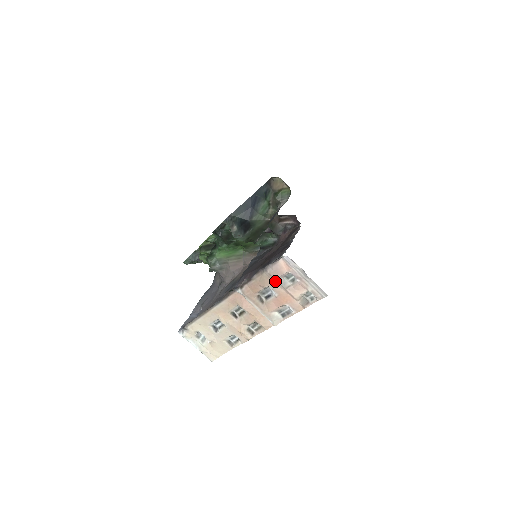
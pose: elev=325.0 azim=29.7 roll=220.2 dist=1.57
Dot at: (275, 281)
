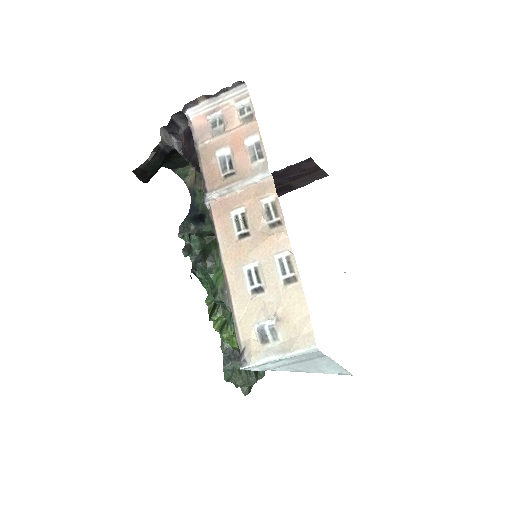
Dot at: (212, 141)
